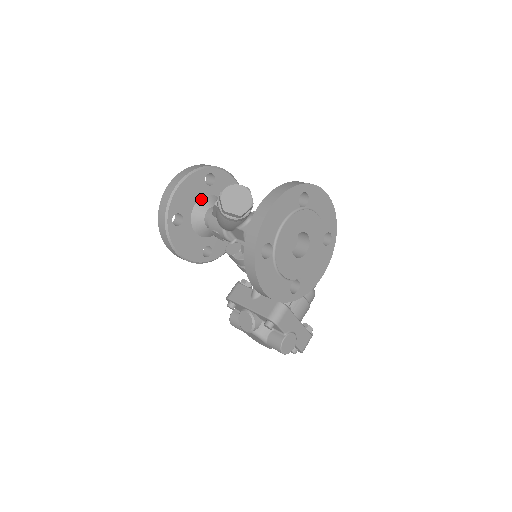
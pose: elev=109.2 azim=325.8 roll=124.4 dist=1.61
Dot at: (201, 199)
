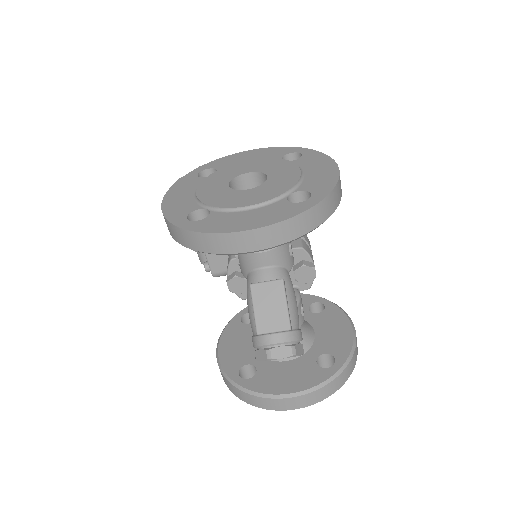
Dot at: occluded
